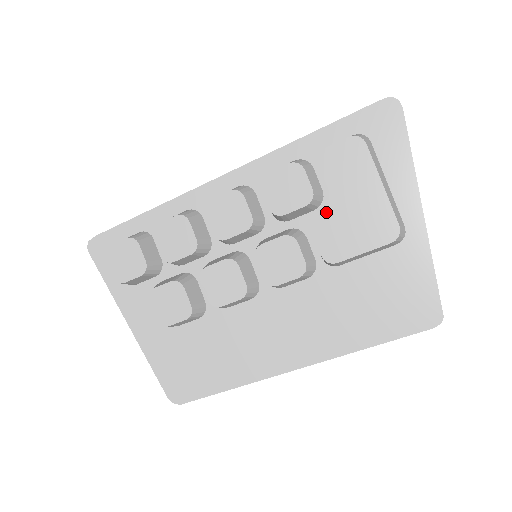
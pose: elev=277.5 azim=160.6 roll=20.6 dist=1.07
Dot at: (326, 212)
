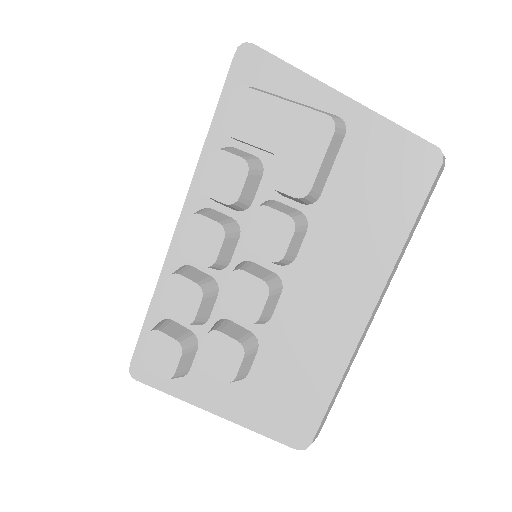
Dot at: occluded
